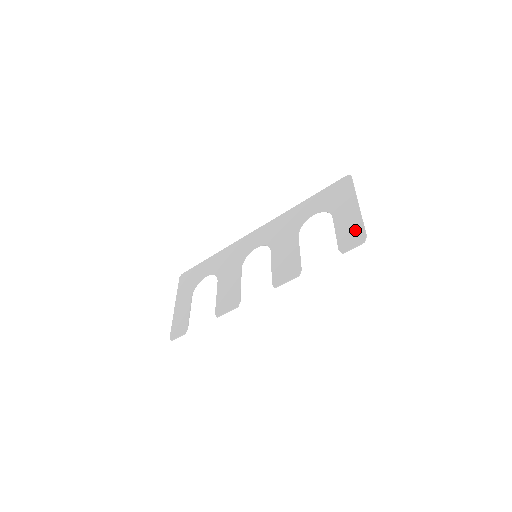
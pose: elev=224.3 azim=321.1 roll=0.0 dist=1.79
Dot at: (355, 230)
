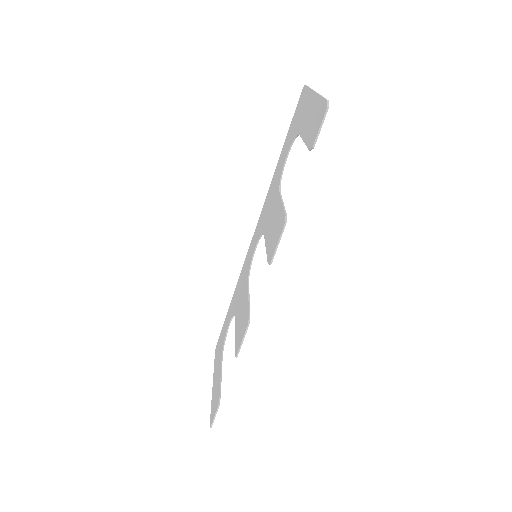
Dot at: (317, 112)
